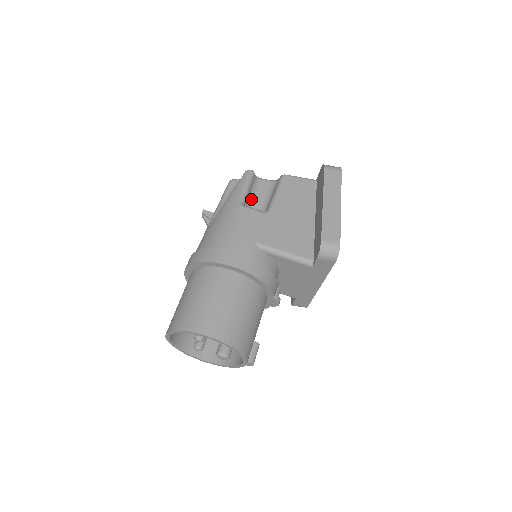
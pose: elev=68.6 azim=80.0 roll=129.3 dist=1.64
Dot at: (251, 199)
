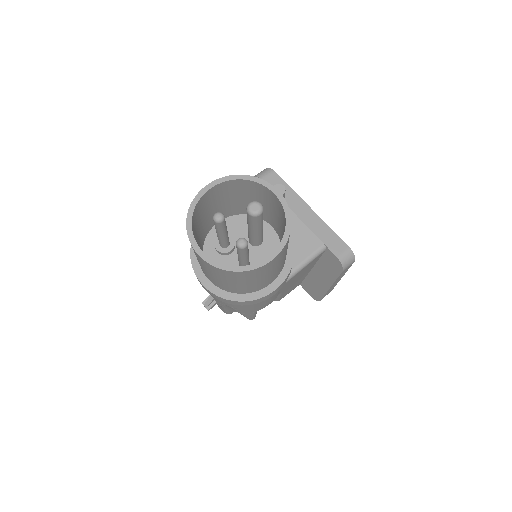
Dot at: occluded
